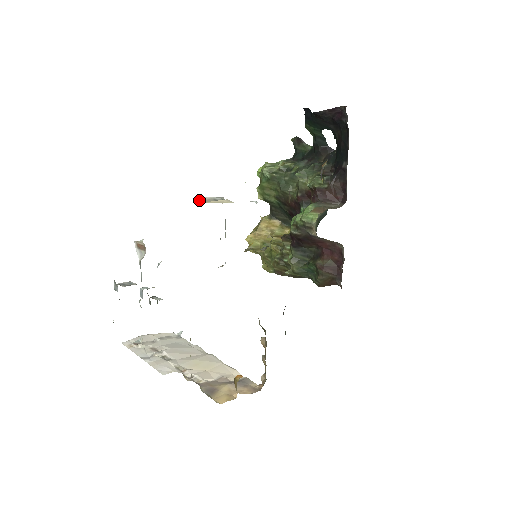
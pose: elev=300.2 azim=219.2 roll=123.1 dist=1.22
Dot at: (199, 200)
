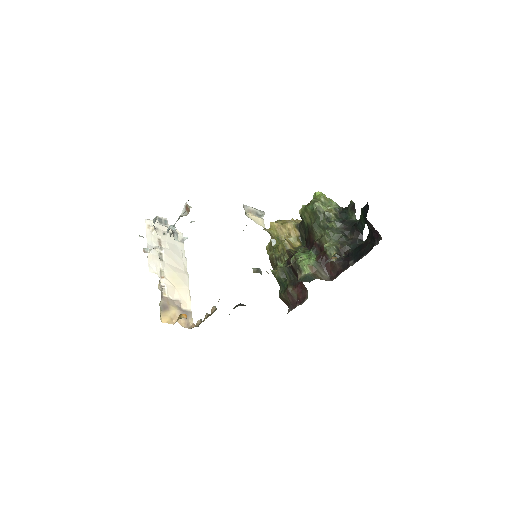
Dot at: (246, 208)
